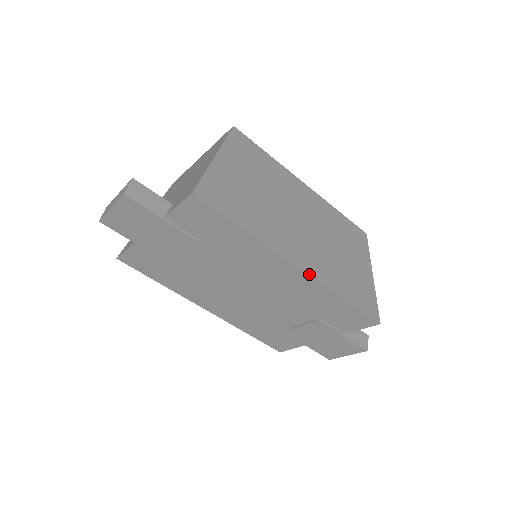
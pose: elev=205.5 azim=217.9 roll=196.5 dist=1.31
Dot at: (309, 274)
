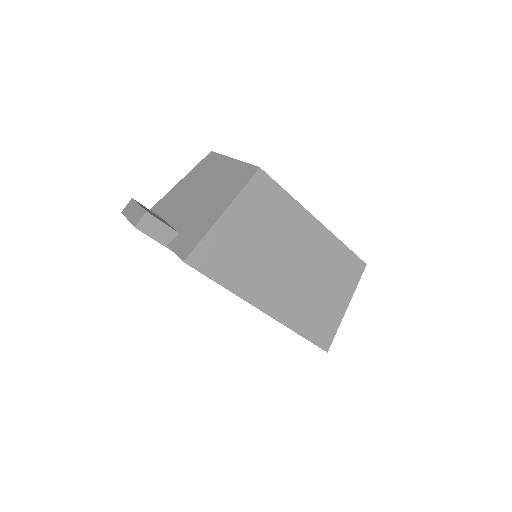
Dot at: occluded
